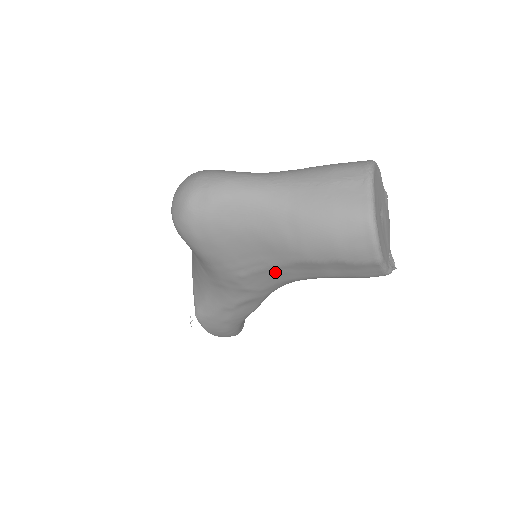
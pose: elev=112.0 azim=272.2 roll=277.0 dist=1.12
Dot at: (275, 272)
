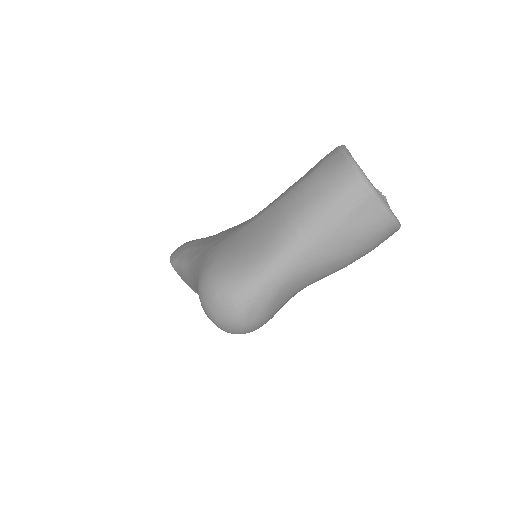
Dot at: occluded
